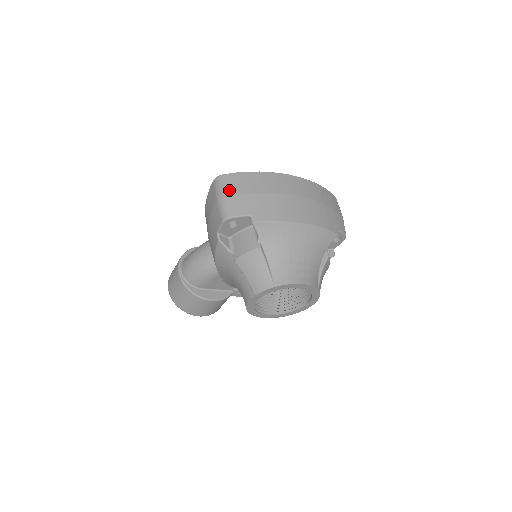
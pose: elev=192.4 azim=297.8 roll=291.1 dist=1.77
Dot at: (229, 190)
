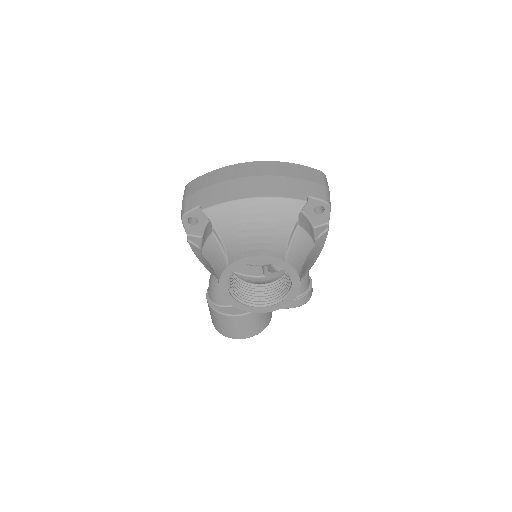
Dot at: (188, 192)
